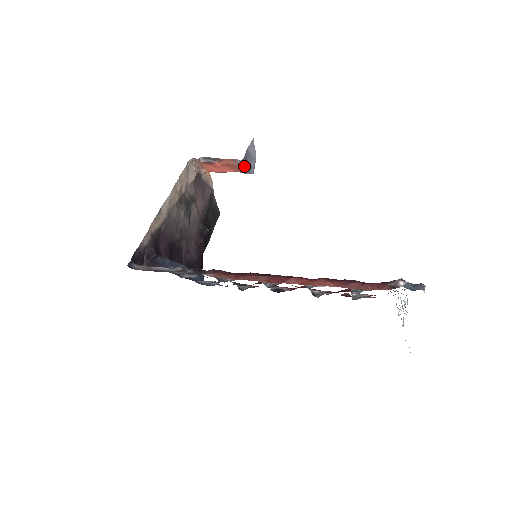
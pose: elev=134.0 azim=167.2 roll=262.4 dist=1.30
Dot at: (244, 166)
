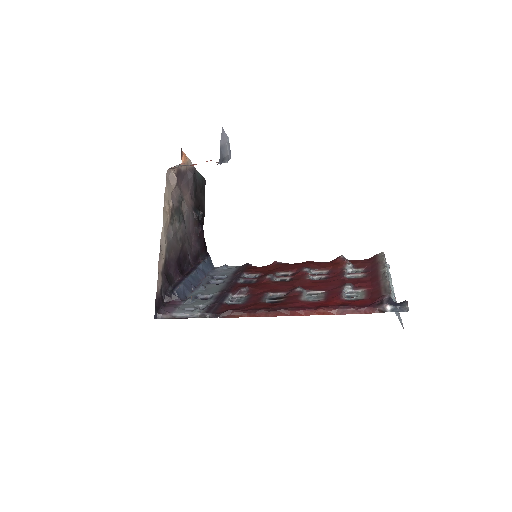
Dot at: occluded
